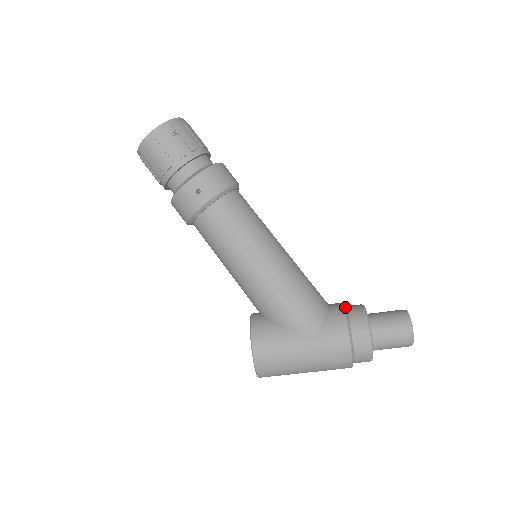
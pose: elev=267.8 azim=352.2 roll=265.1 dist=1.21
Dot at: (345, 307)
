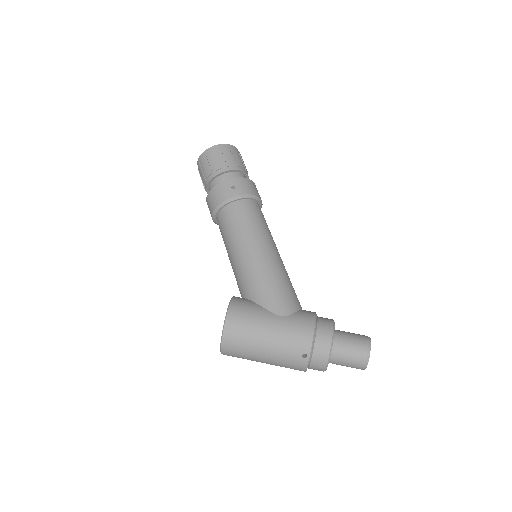
Dot at: occluded
